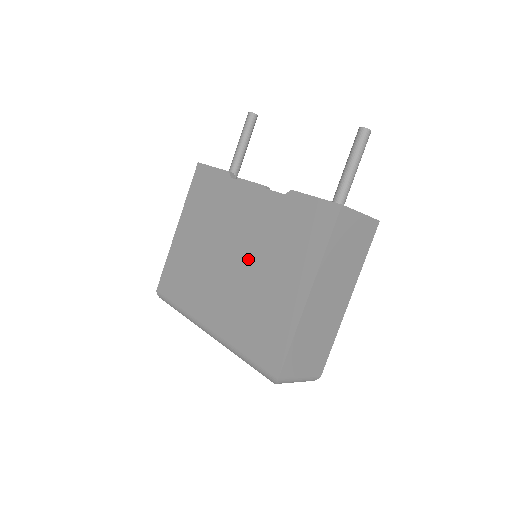
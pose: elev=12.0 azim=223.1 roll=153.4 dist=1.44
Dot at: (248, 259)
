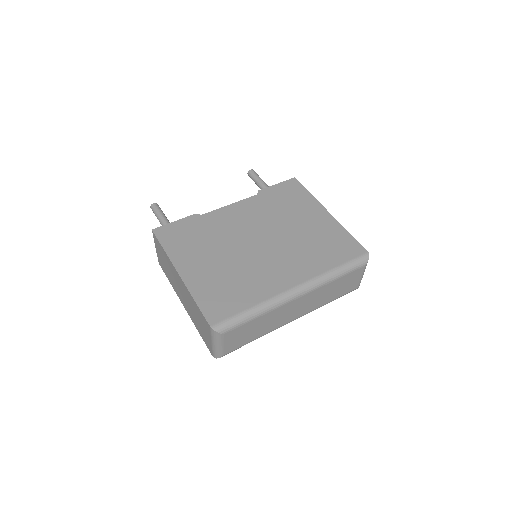
Dot at: (273, 232)
